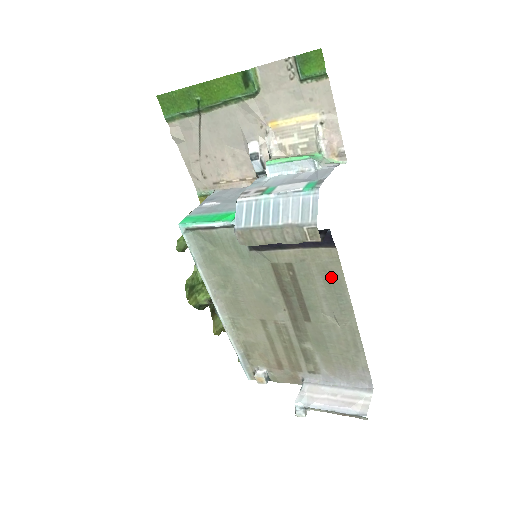
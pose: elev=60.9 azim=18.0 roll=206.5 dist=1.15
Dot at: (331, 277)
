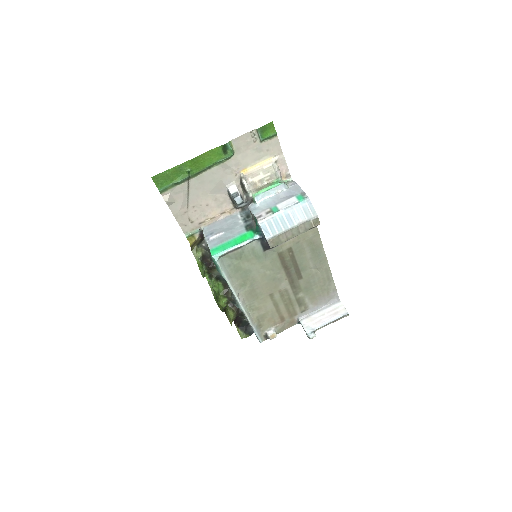
Dot at: (314, 245)
